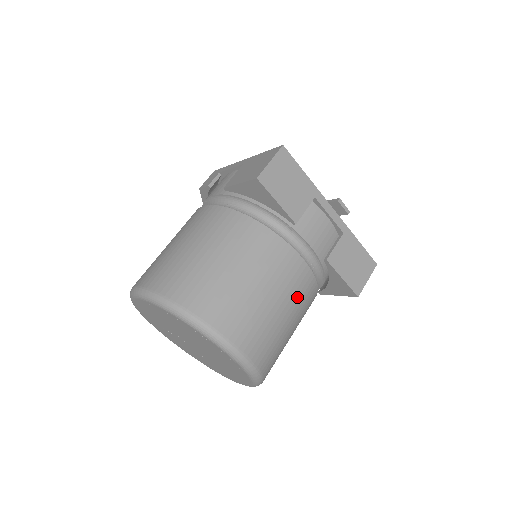
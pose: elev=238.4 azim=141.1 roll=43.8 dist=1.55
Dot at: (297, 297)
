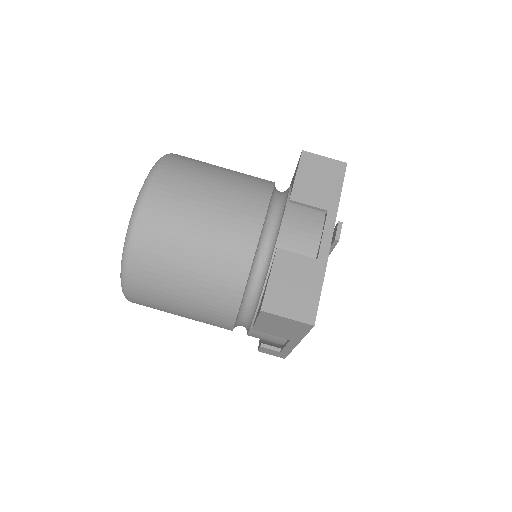
Dot at: (224, 237)
